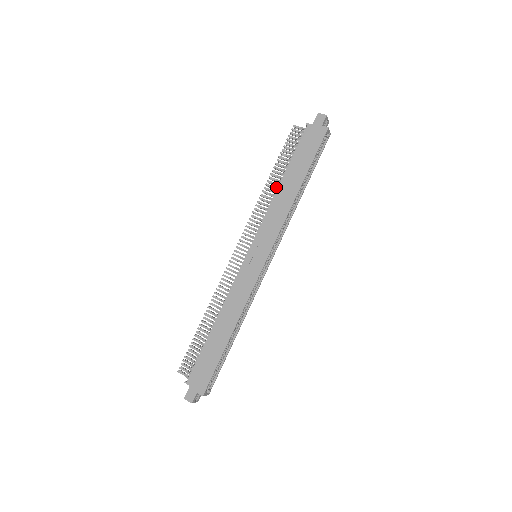
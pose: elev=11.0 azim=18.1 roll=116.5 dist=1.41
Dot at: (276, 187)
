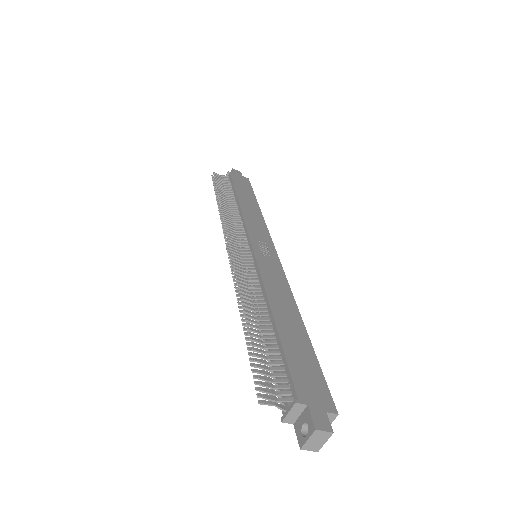
Dot at: (233, 205)
